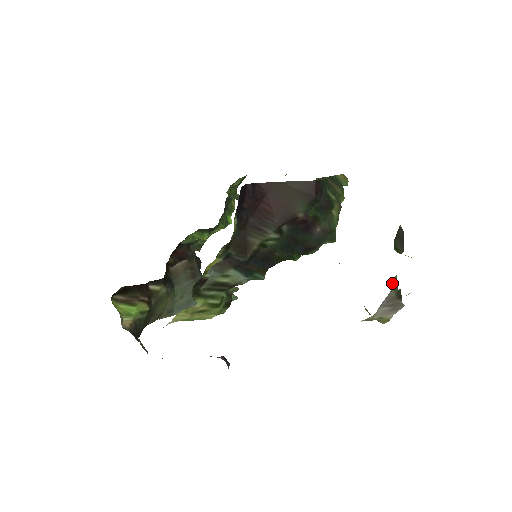
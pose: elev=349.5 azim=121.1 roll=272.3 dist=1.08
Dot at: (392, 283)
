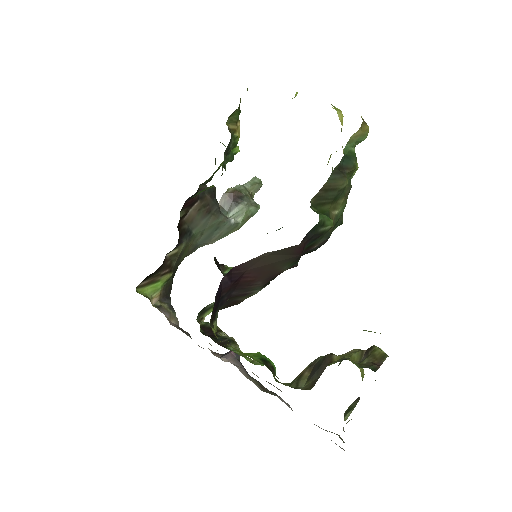
Dot at: occluded
